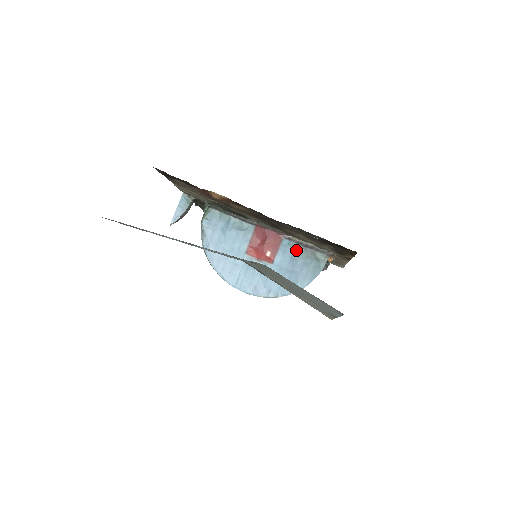
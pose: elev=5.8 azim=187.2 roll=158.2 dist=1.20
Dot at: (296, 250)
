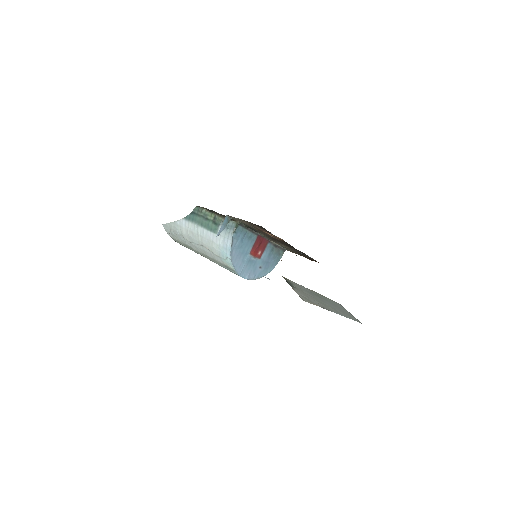
Dot at: (272, 249)
